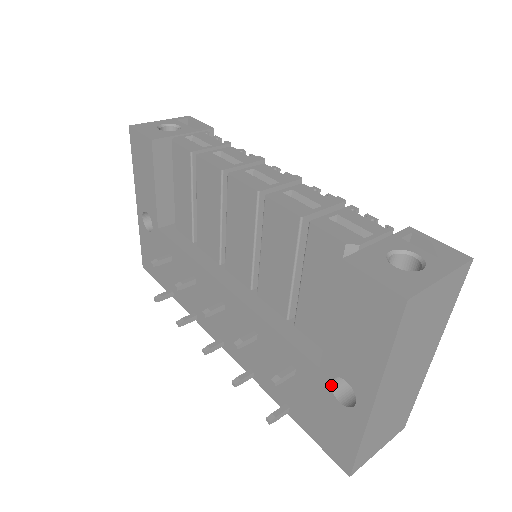
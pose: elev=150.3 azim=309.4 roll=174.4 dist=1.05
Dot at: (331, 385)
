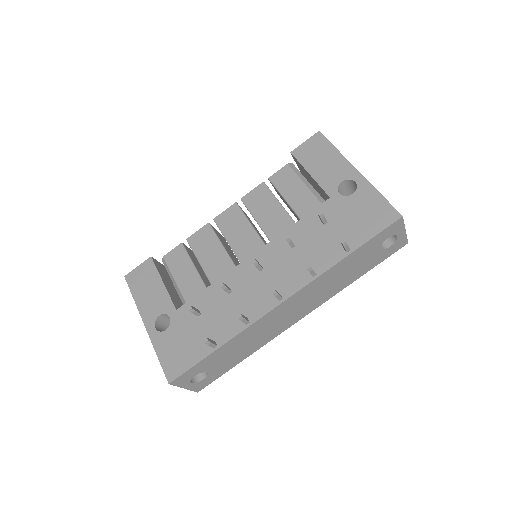
Dot at: (342, 195)
